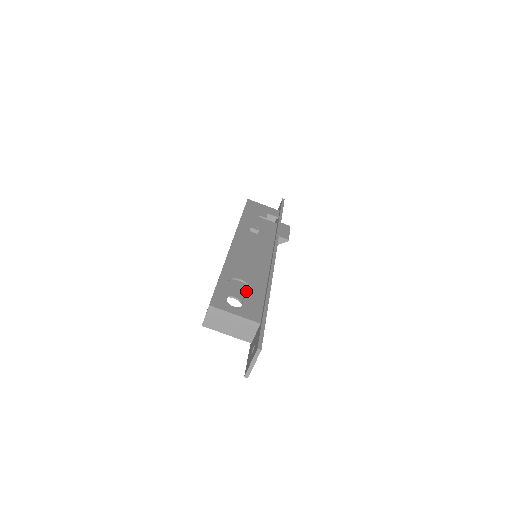
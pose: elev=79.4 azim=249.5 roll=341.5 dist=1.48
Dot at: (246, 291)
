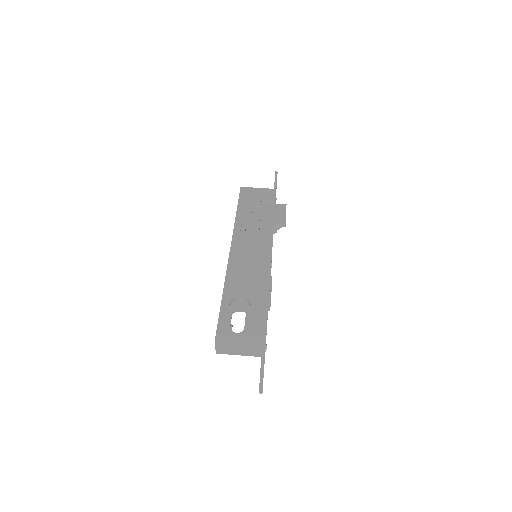
Dot at: occluded
